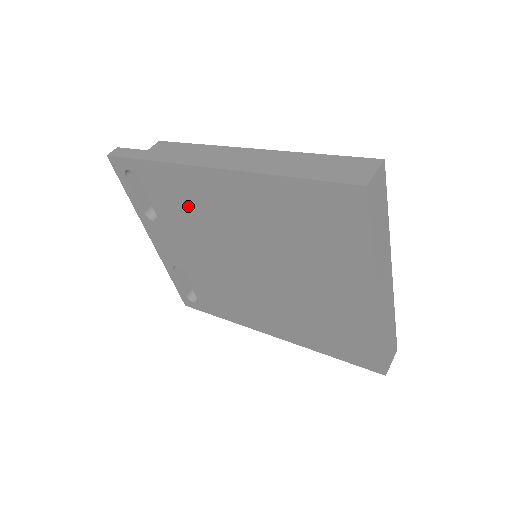
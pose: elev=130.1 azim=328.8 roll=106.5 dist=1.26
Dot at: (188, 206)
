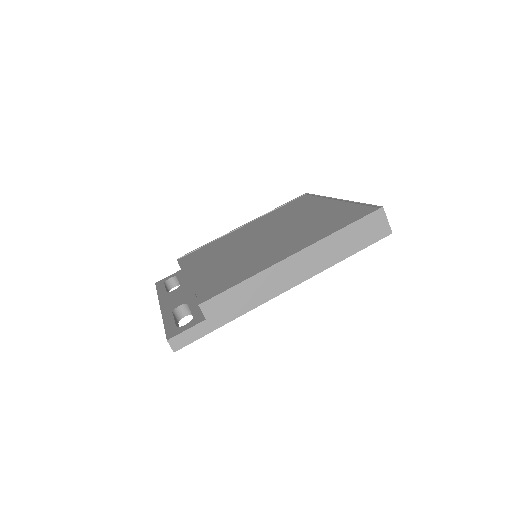
Dot at: occluded
